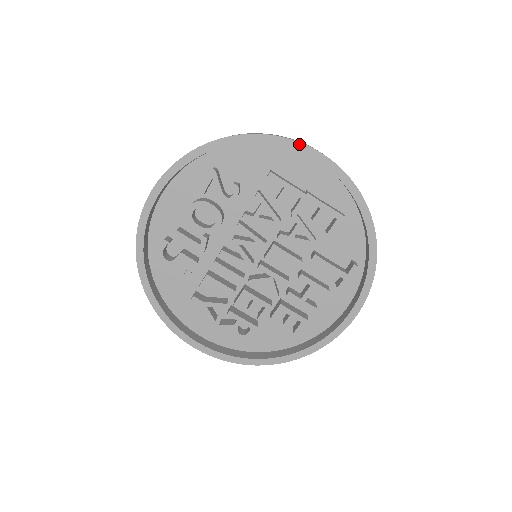
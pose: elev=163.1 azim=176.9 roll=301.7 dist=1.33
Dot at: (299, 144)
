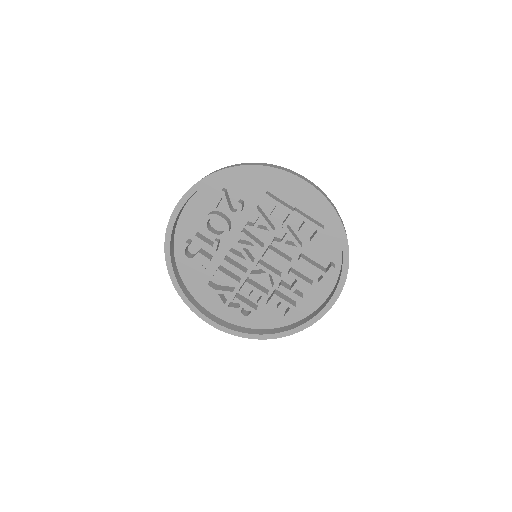
Dot at: (288, 173)
